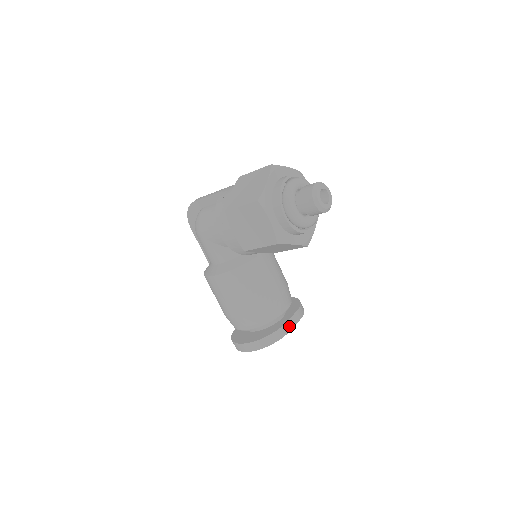
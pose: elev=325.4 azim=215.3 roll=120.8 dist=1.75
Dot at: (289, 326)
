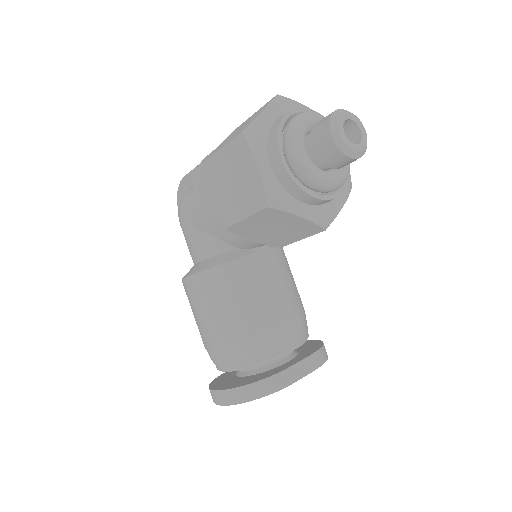
Dot at: (295, 374)
